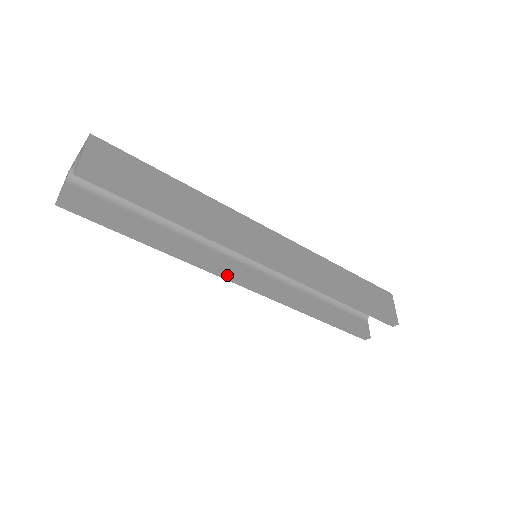
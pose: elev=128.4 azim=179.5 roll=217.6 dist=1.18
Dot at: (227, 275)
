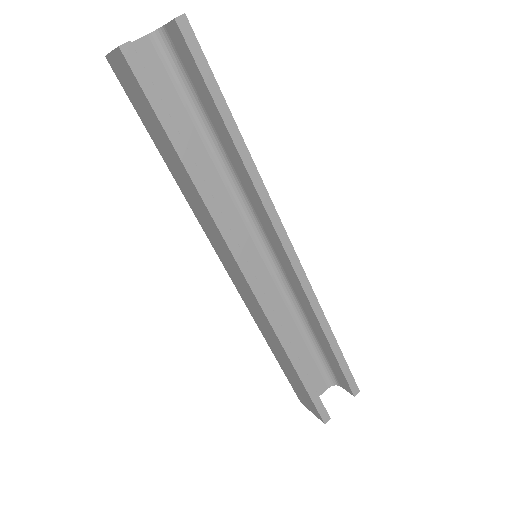
Dot at: (241, 254)
